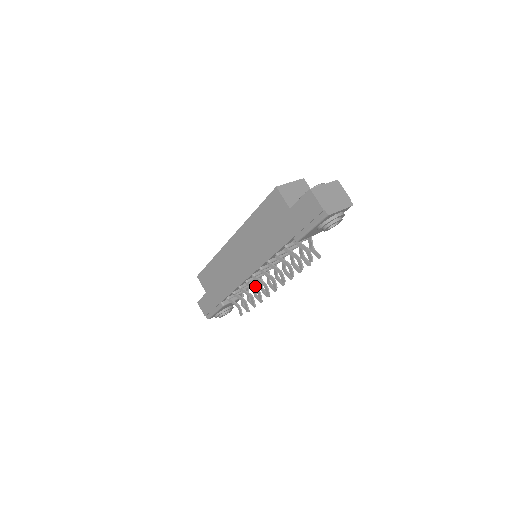
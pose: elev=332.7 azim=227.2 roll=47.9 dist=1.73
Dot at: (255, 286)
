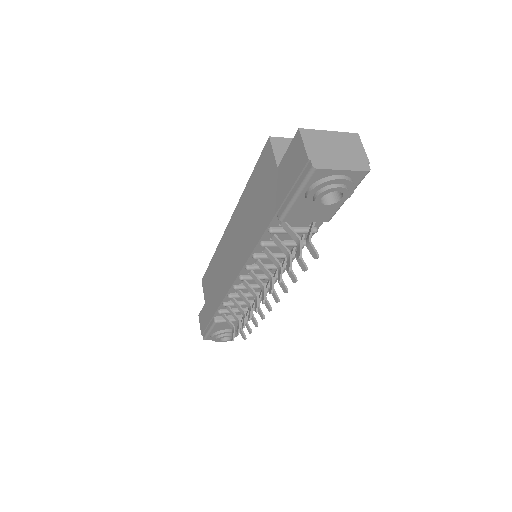
Dot at: occluded
